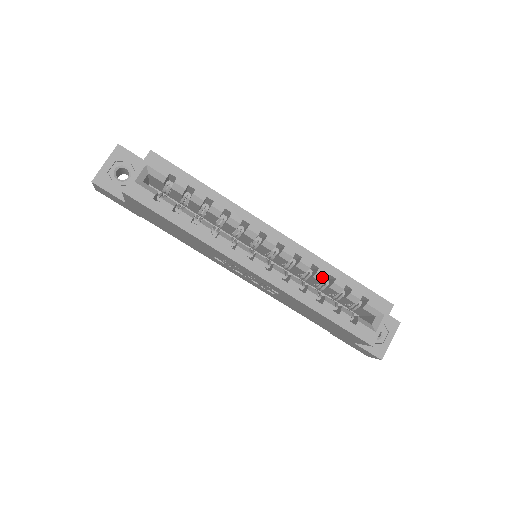
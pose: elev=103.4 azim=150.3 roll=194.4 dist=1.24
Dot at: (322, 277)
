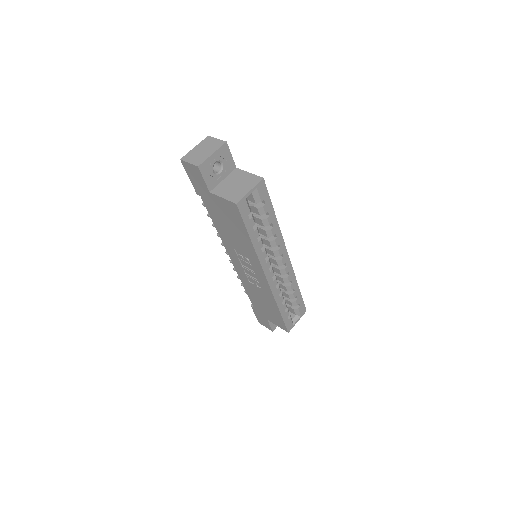
Dot at: (290, 289)
